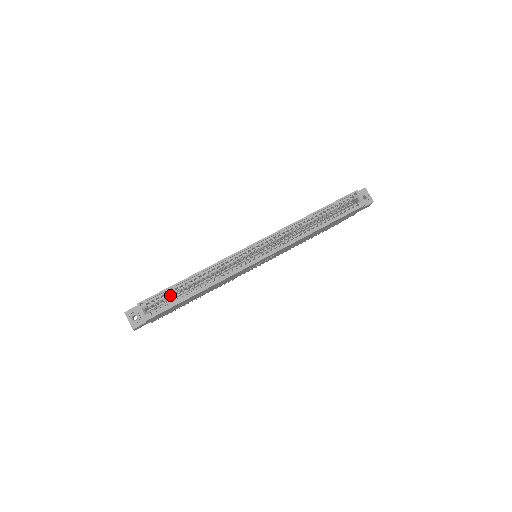
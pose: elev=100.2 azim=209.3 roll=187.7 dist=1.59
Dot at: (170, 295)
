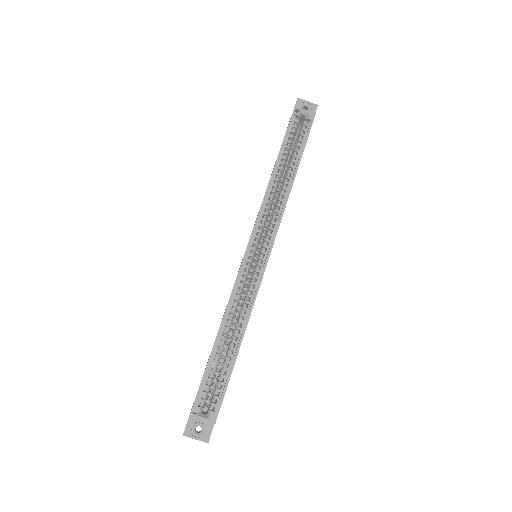
Dot at: (214, 374)
